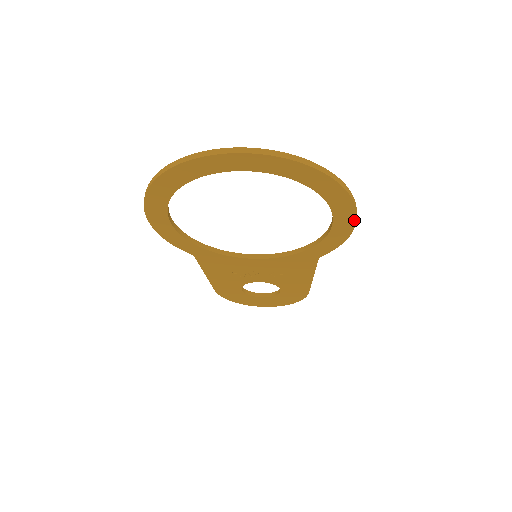
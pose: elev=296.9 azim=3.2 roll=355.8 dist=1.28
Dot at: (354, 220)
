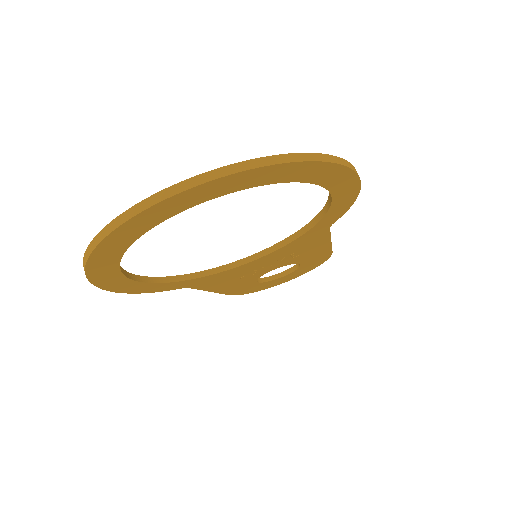
Dot at: (357, 181)
